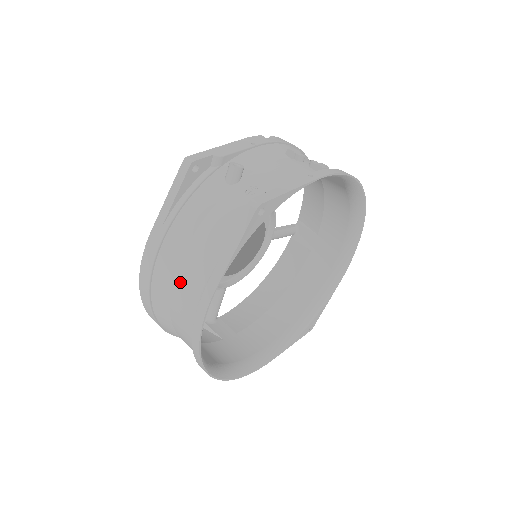
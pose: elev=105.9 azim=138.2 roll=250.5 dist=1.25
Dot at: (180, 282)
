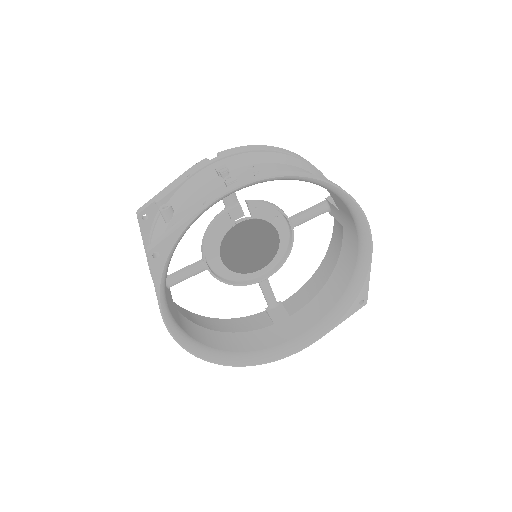
Dot at: occluded
